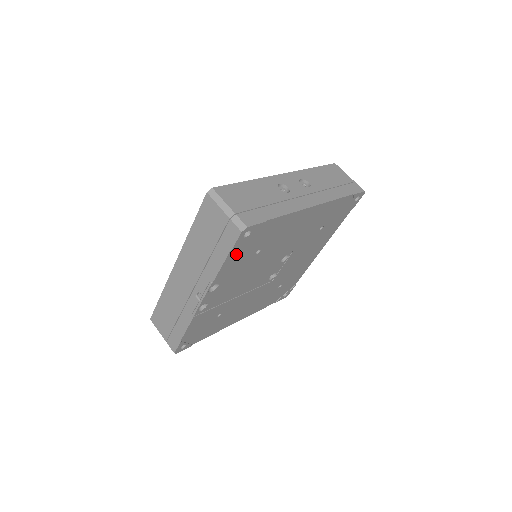
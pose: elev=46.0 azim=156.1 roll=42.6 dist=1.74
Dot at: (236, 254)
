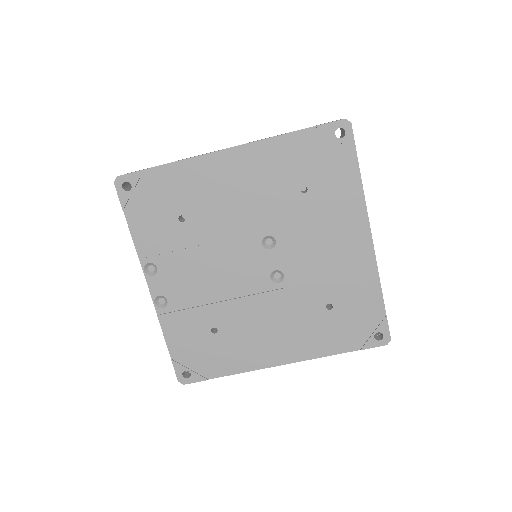
Dot at: (140, 217)
